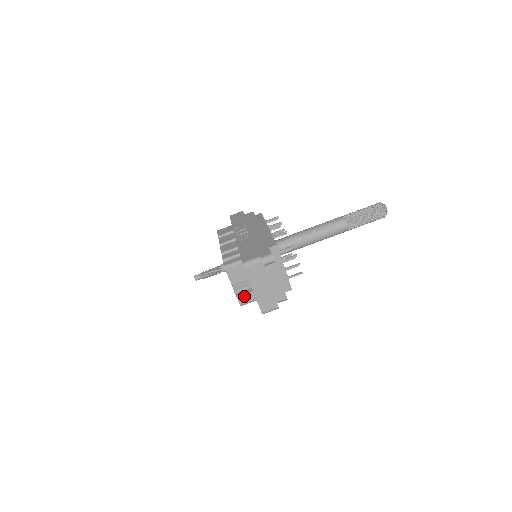
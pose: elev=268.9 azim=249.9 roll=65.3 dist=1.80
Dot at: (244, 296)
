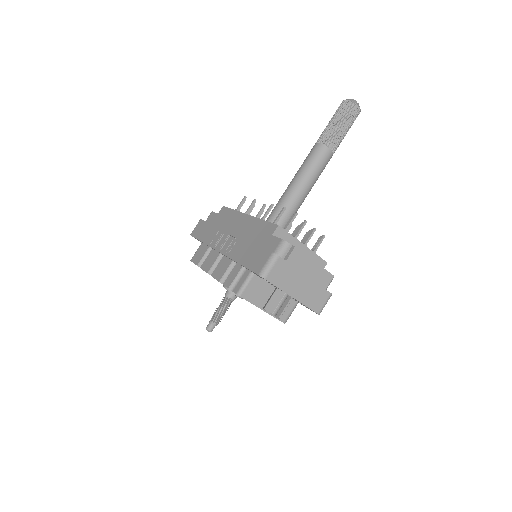
Dot at: occluded
